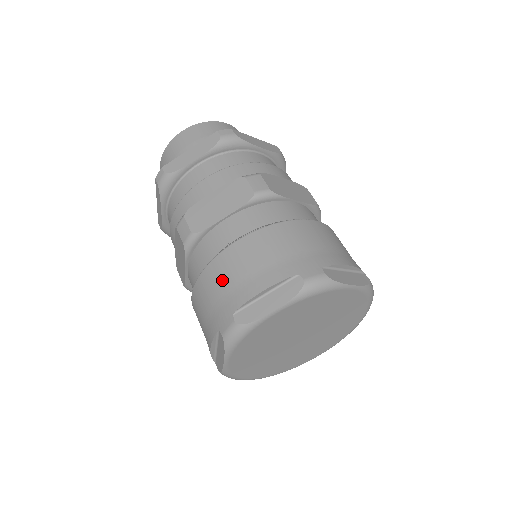
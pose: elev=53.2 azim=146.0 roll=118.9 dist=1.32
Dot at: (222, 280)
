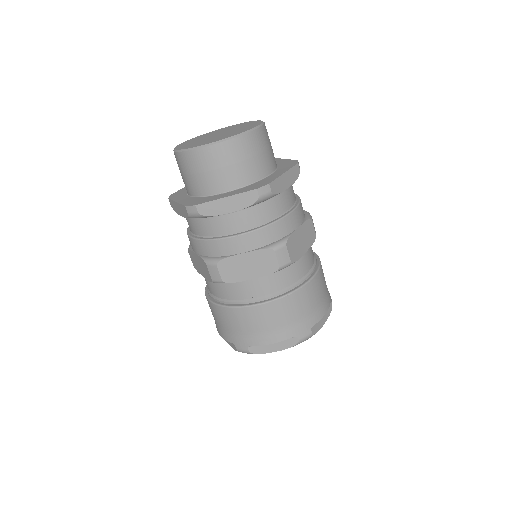
Dot at: (243, 324)
